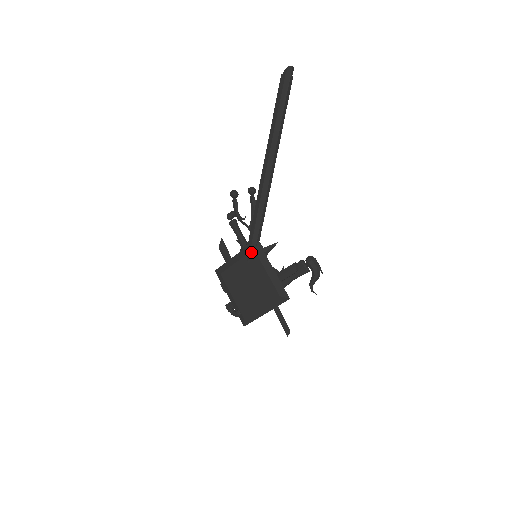
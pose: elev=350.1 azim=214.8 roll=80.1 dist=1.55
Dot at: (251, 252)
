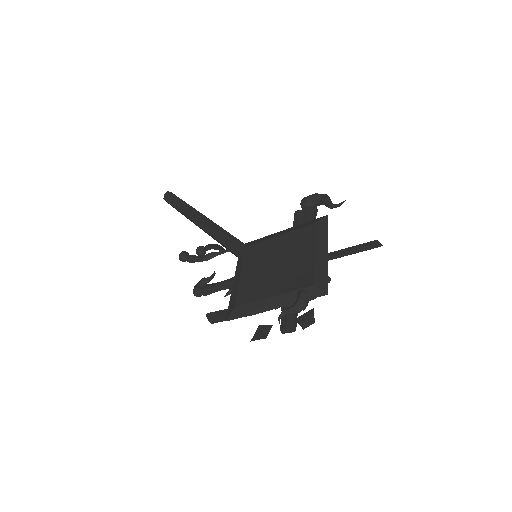
Dot at: (246, 251)
